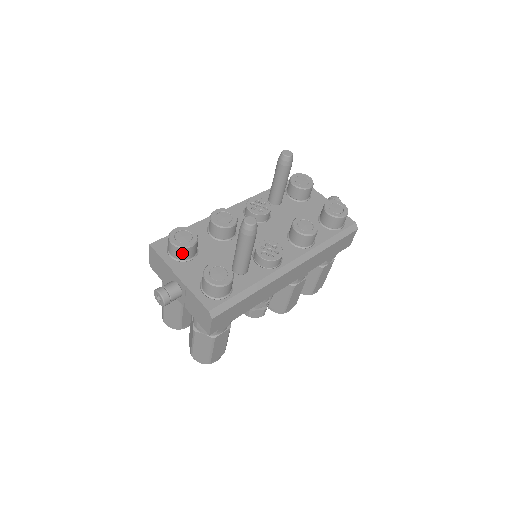
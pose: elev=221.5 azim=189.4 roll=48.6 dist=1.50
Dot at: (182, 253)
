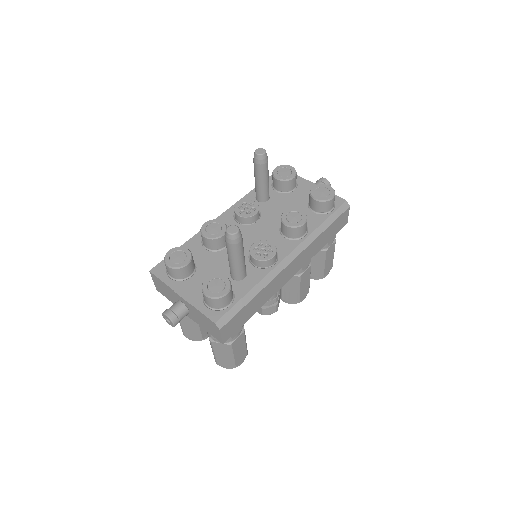
Dot at: (180, 273)
